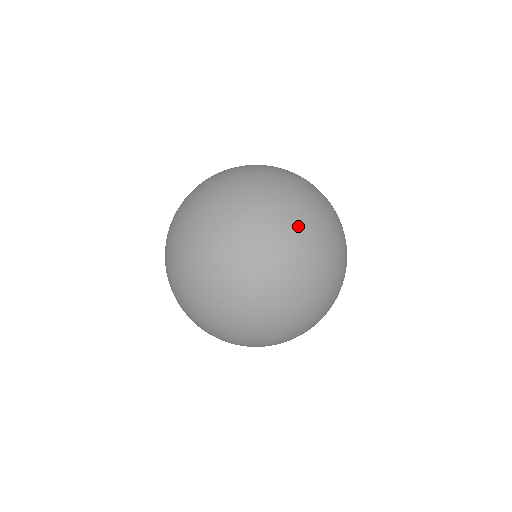
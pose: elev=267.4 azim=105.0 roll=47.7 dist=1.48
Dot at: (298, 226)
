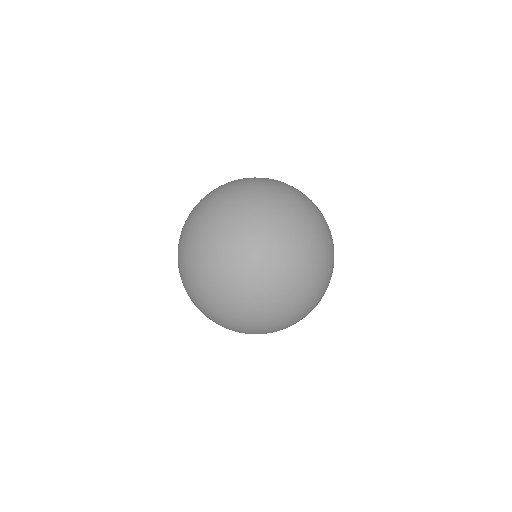
Dot at: (321, 230)
